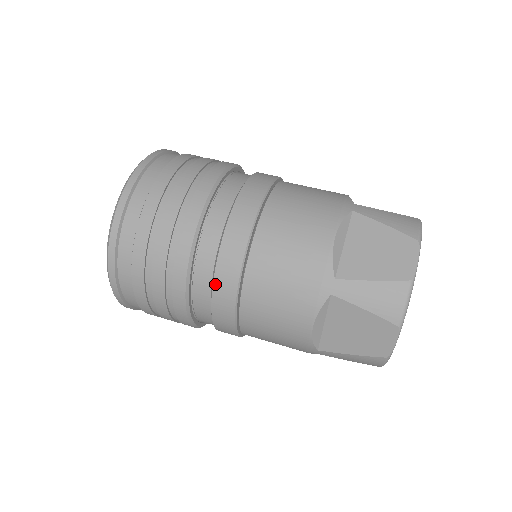
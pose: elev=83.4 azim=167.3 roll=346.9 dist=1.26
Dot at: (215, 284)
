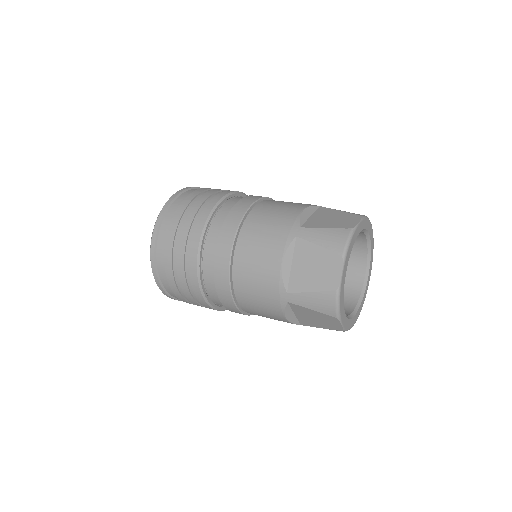
Dot at: (220, 298)
